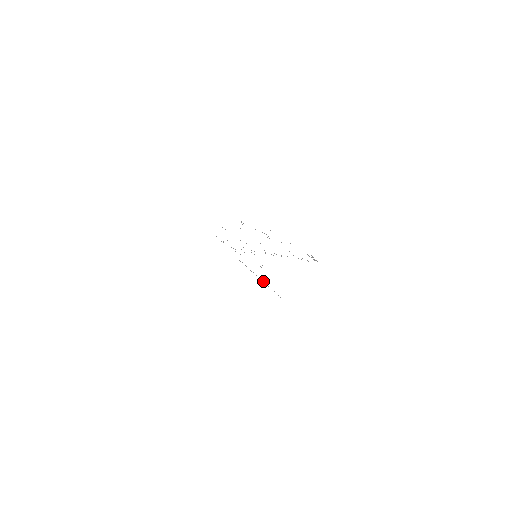
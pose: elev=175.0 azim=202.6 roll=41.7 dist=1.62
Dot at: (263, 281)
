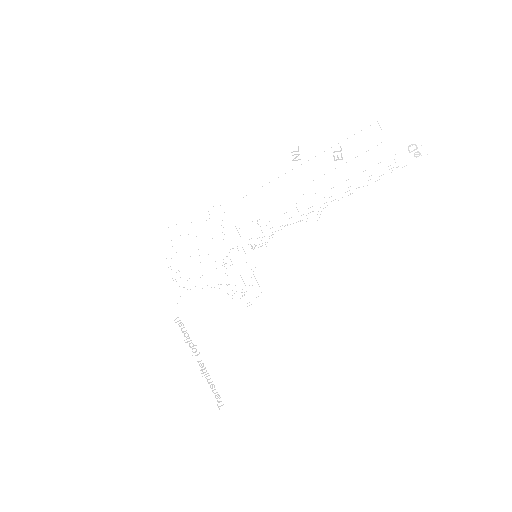
Dot at: (203, 363)
